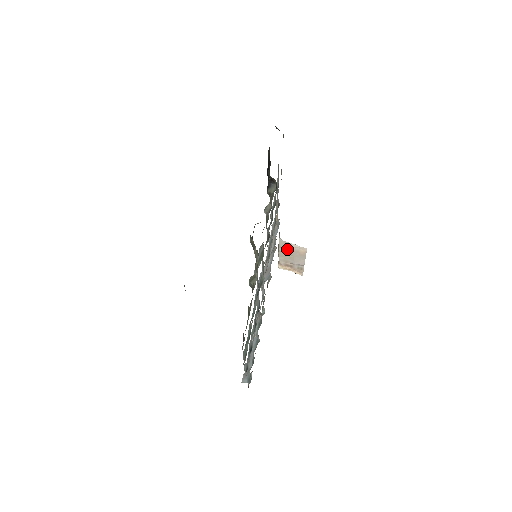
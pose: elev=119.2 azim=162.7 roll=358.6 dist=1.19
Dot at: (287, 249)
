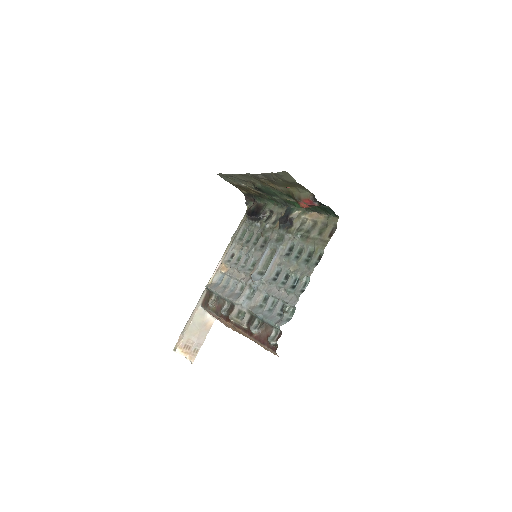
Dot at: (198, 321)
